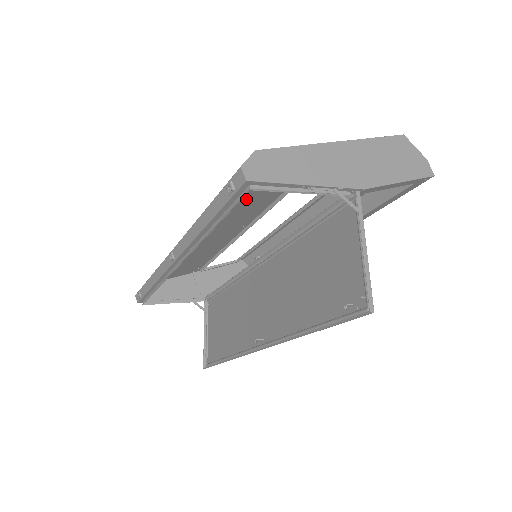
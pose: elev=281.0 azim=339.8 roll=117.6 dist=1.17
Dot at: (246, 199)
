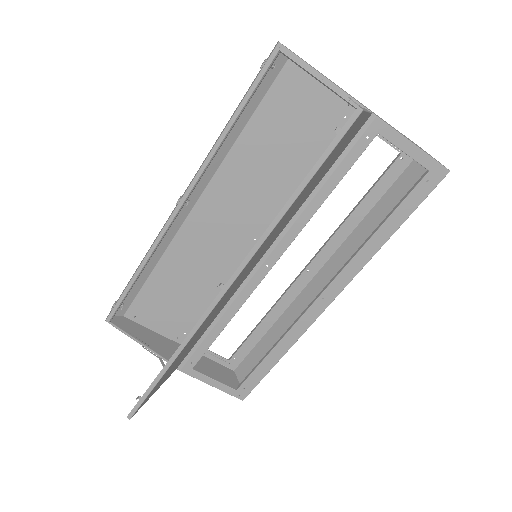
Dot at: (269, 159)
